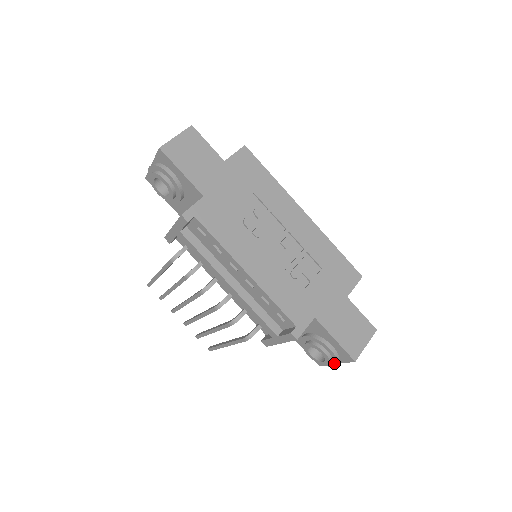
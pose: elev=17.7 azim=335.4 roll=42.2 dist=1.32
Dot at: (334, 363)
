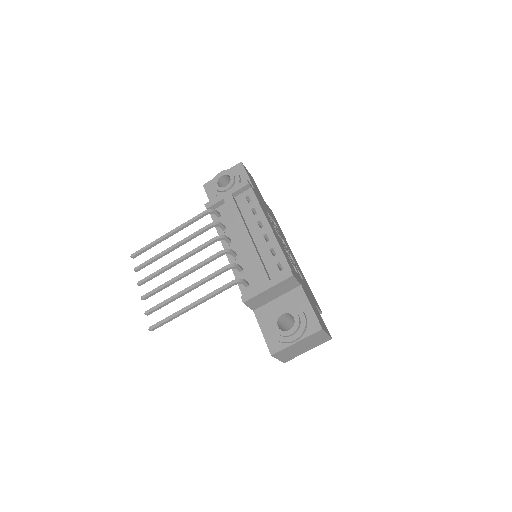
Dot at: (299, 333)
